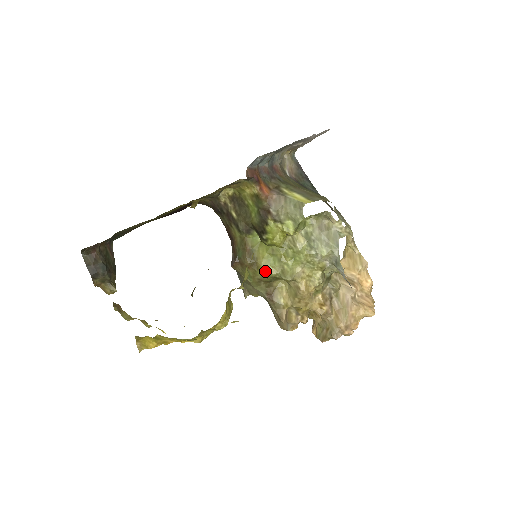
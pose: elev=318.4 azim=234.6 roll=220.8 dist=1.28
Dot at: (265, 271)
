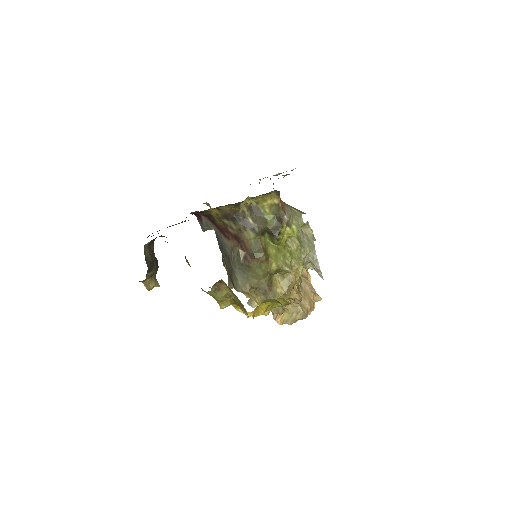
Dot at: (275, 264)
